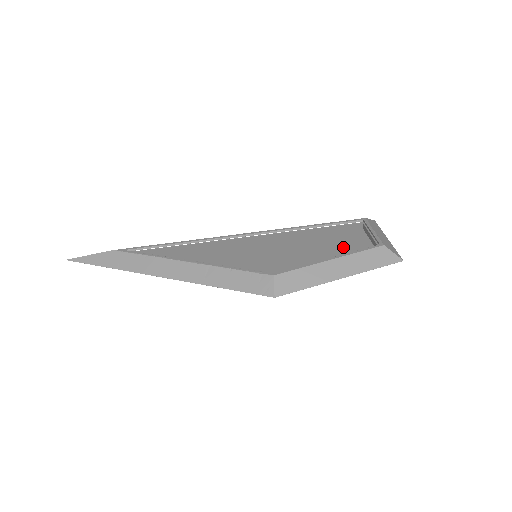
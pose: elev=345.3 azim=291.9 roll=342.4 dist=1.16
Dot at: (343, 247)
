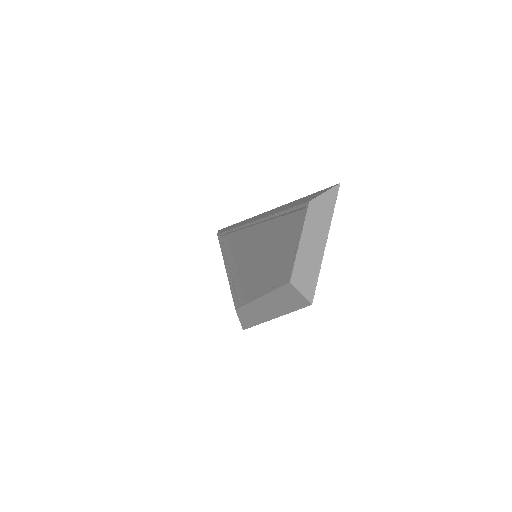
Dot at: (293, 255)
